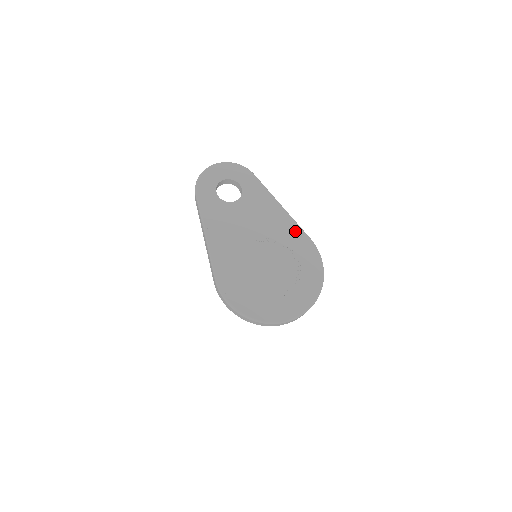
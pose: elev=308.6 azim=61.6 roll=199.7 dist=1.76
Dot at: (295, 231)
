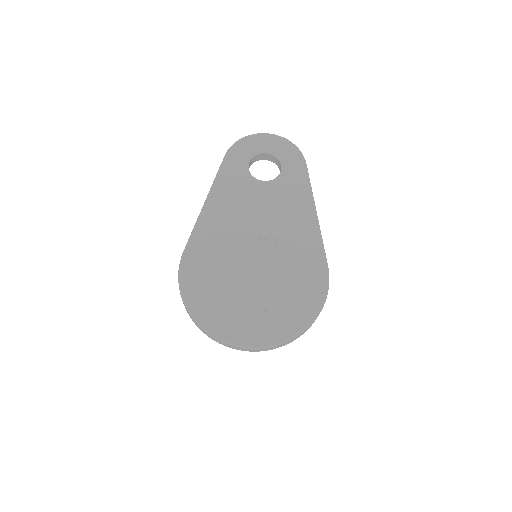
Dot at: (314, 247)
